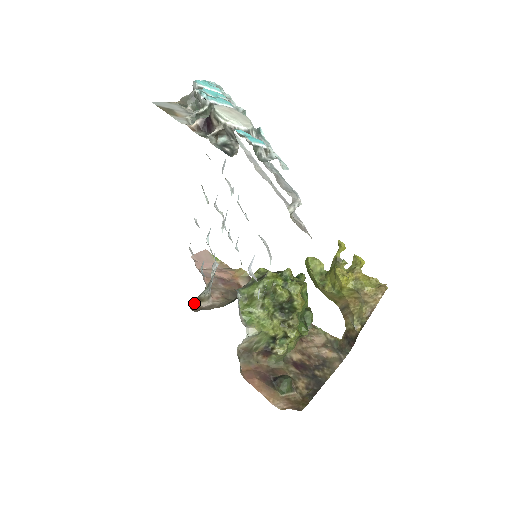
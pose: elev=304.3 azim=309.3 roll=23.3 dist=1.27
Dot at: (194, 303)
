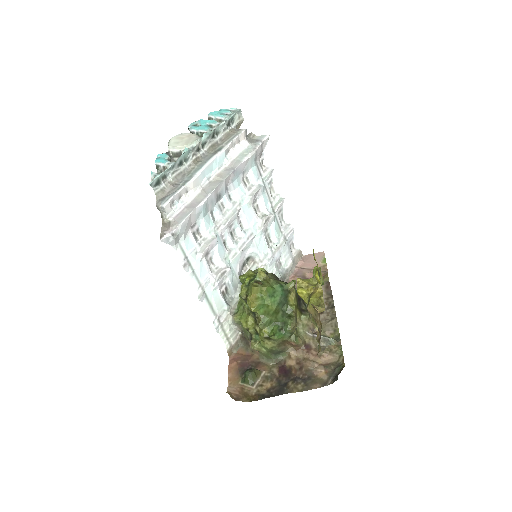
Dot at: occluded
